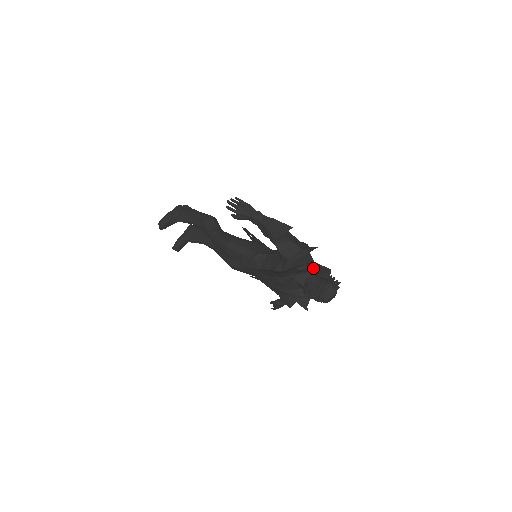
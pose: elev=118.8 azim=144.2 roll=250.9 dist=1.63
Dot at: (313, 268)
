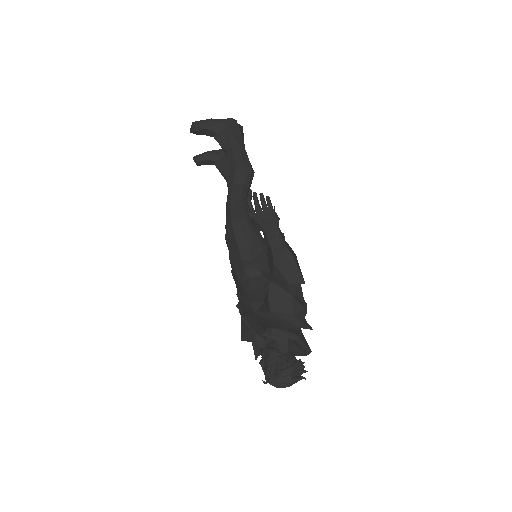
Dot at: (291, 338)
